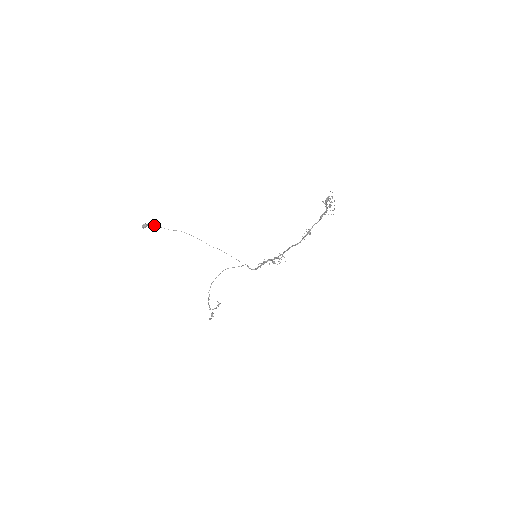
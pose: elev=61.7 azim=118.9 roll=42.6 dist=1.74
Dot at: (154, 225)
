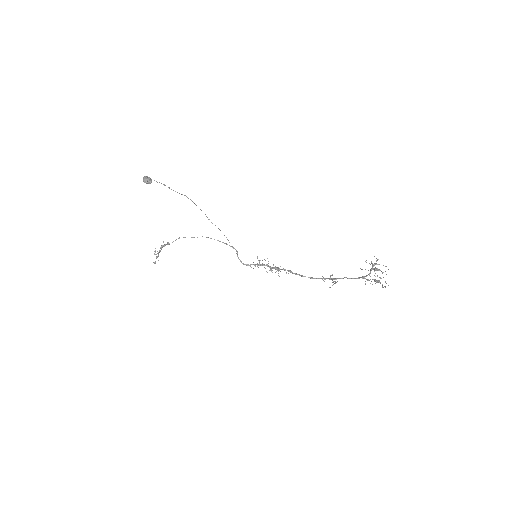
Dot at: (159, 182)
